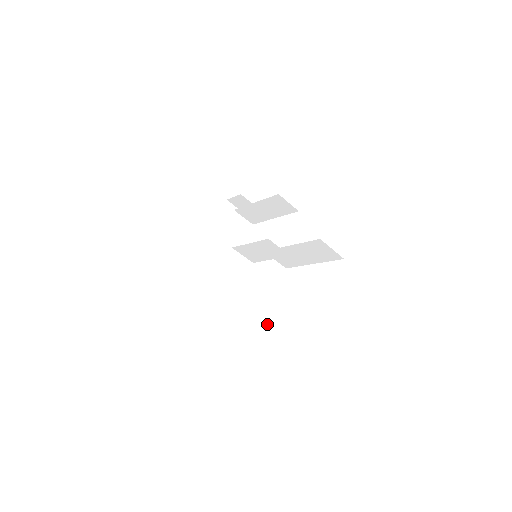
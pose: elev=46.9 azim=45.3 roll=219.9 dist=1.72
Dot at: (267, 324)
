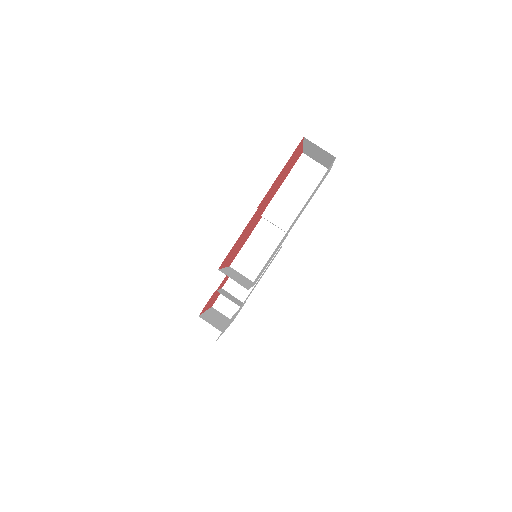
Dot at: occluded
